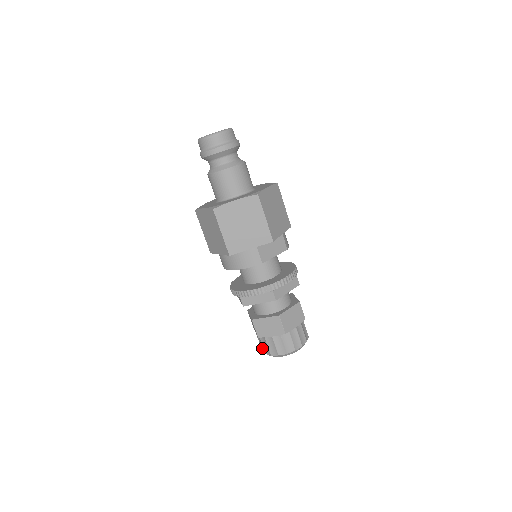
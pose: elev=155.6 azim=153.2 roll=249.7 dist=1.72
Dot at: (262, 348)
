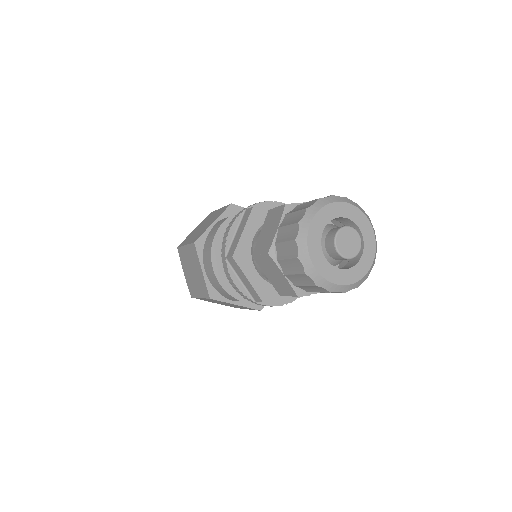
Dot at: (297, 269)
